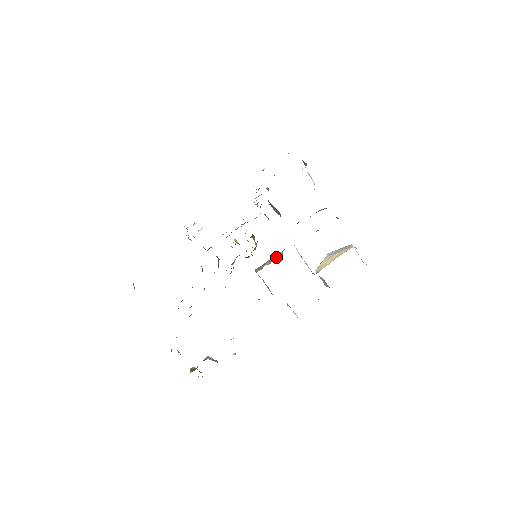
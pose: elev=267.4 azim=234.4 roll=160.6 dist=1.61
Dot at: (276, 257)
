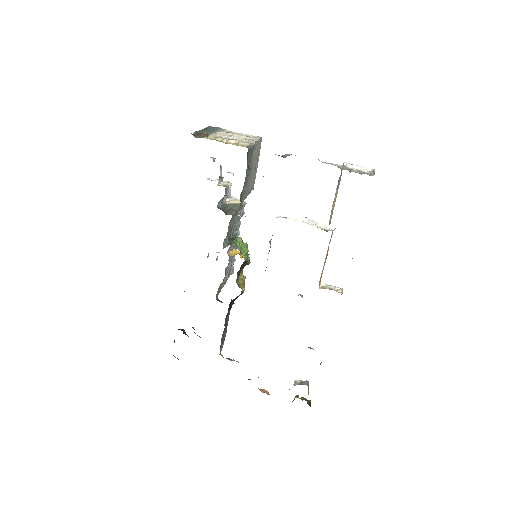
Dot at: occluded
